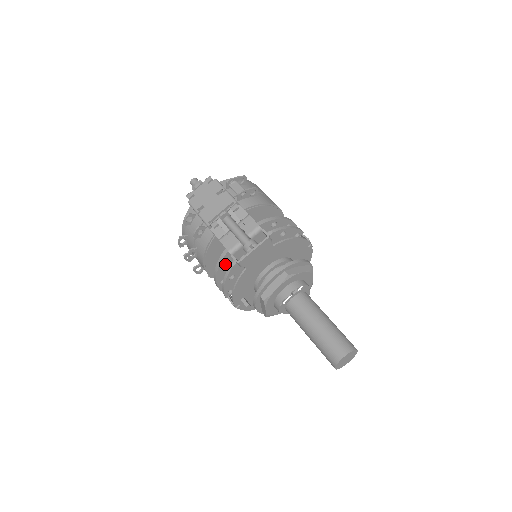
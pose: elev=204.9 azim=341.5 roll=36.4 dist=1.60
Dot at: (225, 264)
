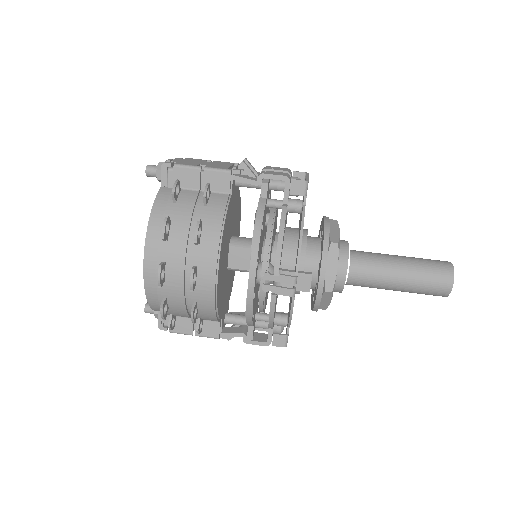
Dot at: occluded
